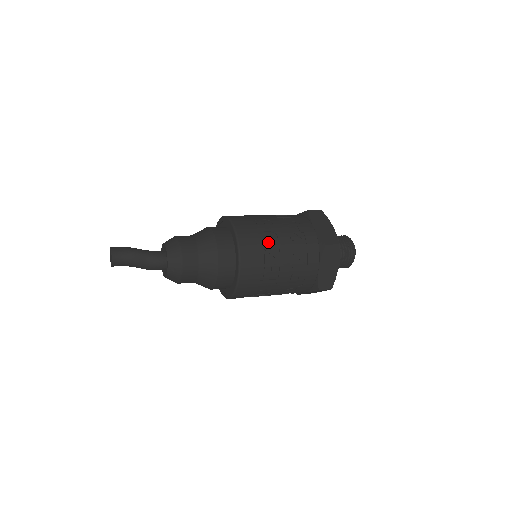
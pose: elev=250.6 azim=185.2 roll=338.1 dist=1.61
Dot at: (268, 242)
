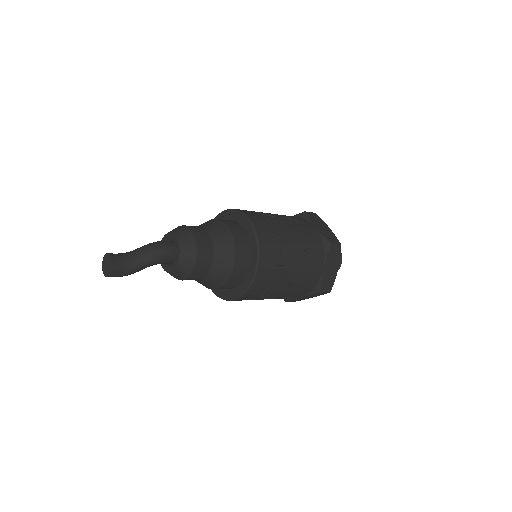
Dot at: occluded
